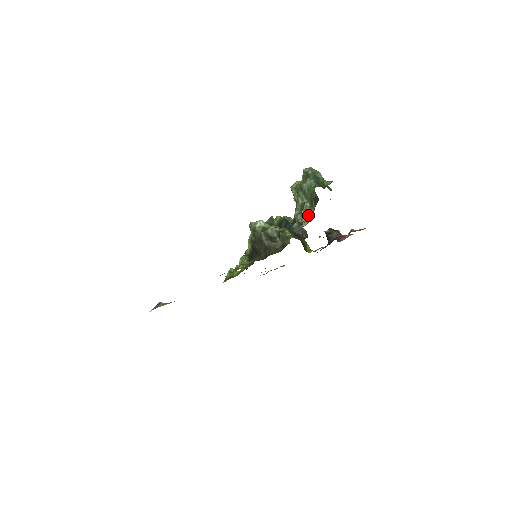
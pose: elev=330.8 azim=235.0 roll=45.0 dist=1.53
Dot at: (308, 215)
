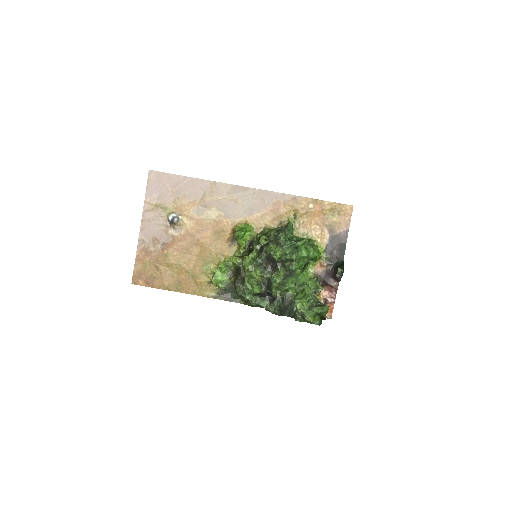
Dot at: occluded
